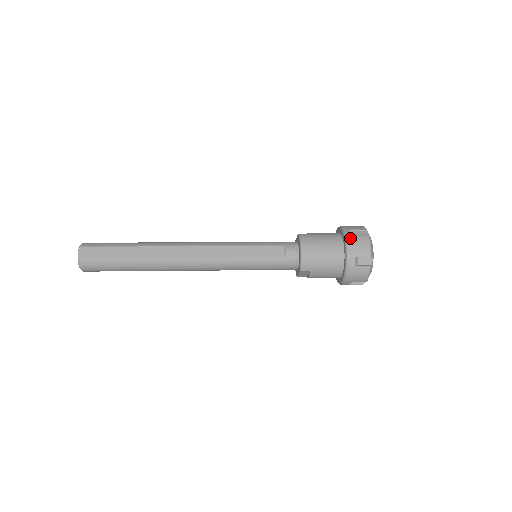
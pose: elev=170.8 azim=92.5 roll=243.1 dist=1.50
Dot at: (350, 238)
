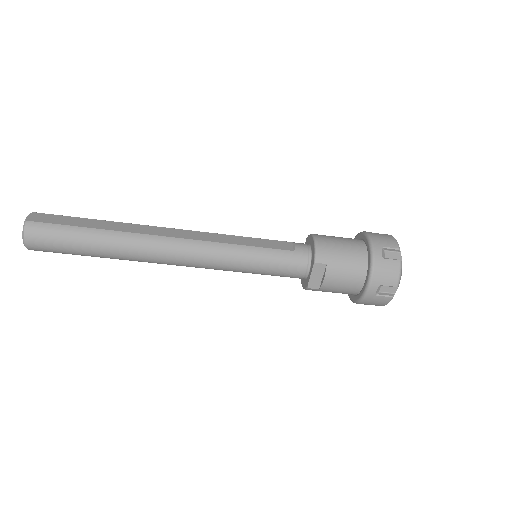
Dot at: (371, 233)
